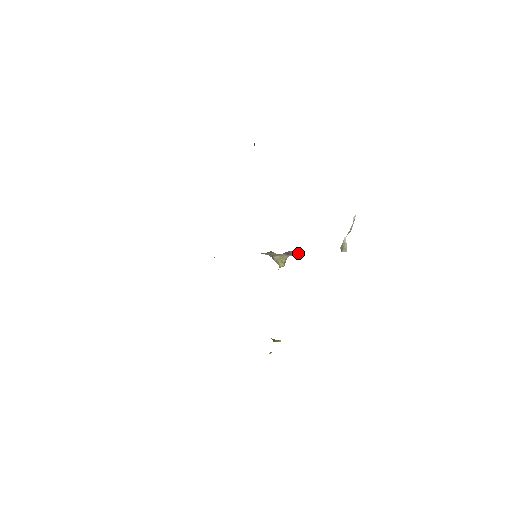
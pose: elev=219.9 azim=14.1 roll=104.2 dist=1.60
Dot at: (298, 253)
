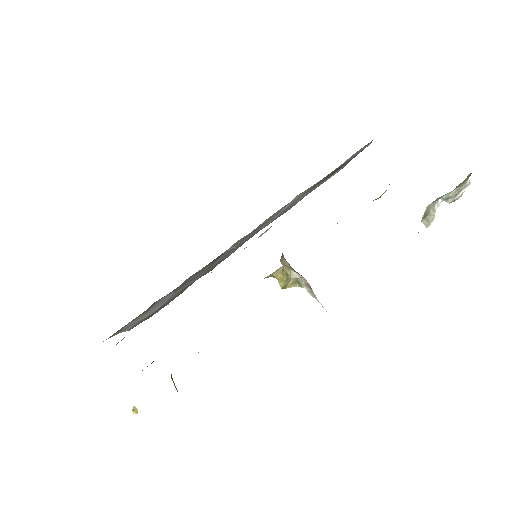
Dot at: occluded
